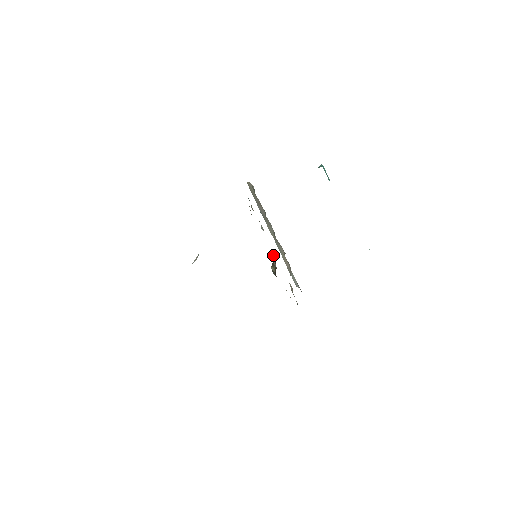
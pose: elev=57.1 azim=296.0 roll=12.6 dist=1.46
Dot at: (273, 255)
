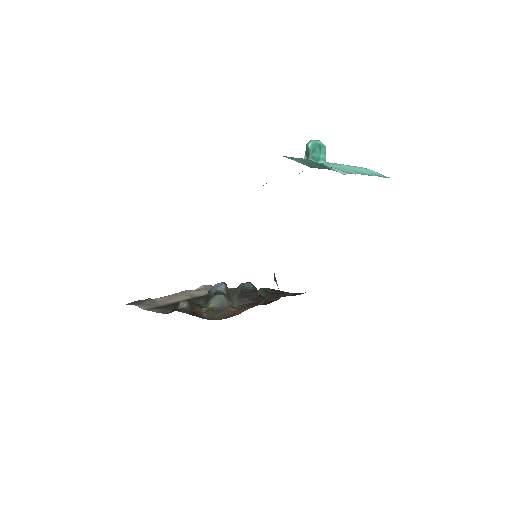
Dot at: occluded
